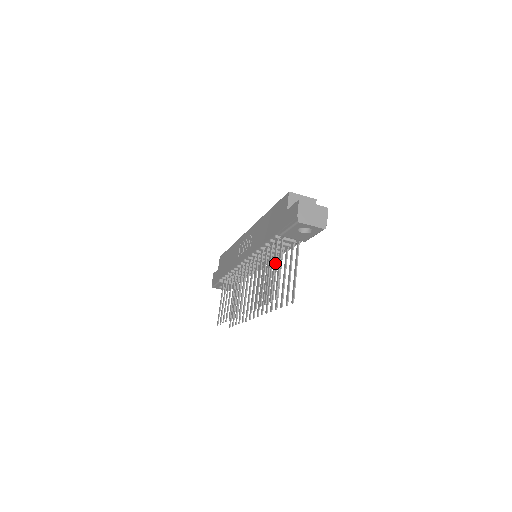
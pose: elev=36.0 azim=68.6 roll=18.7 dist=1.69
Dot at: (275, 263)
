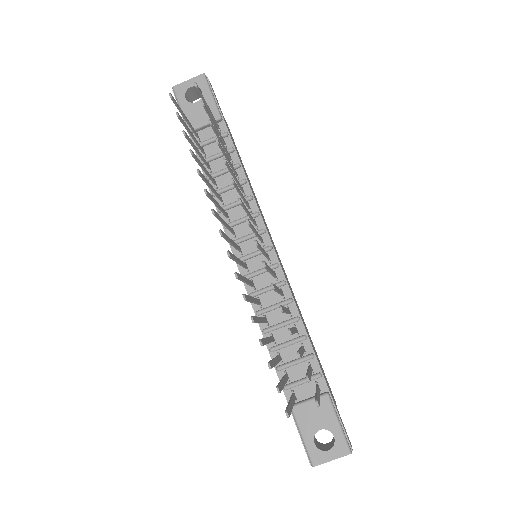
Dot at: occluded
